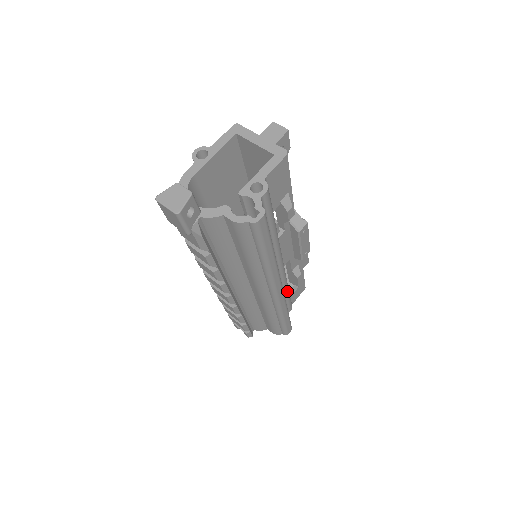
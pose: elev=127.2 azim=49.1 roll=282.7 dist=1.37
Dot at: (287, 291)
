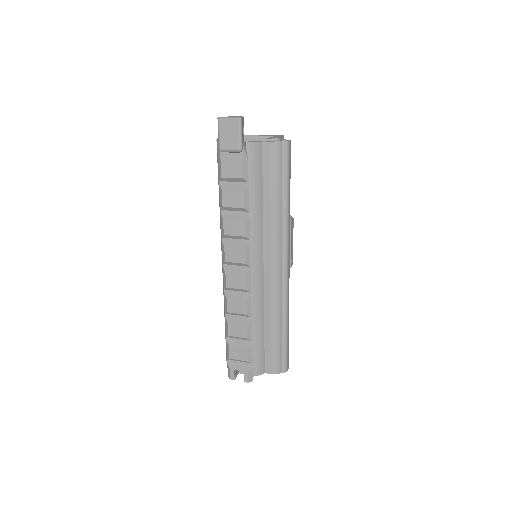
Dot at: occluded
